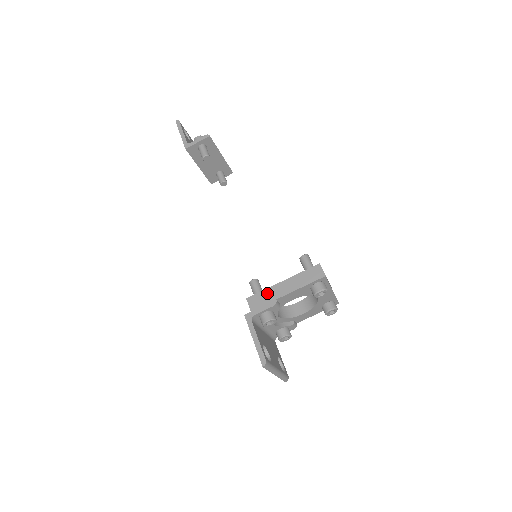
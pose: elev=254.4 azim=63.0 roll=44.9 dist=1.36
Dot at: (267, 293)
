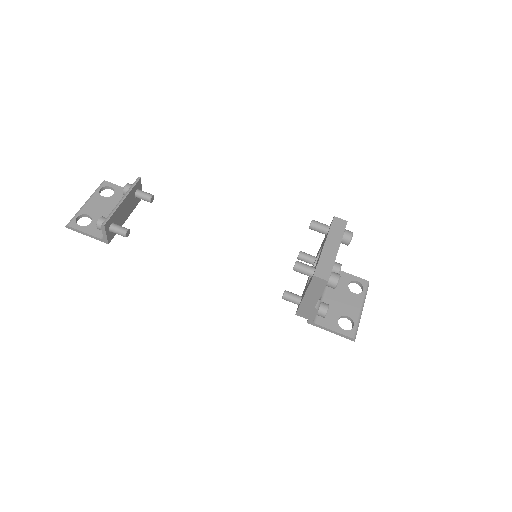
Dot at: (304, 307)
